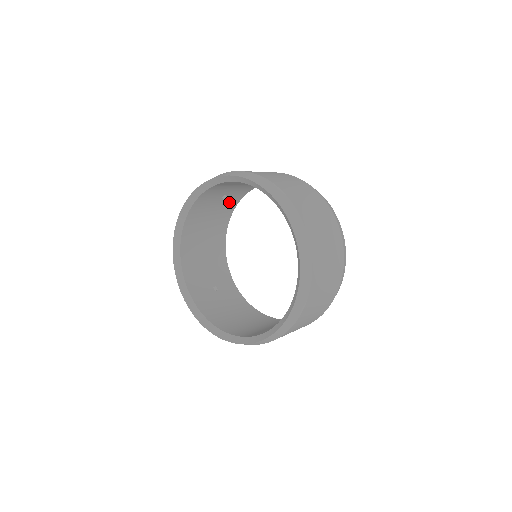
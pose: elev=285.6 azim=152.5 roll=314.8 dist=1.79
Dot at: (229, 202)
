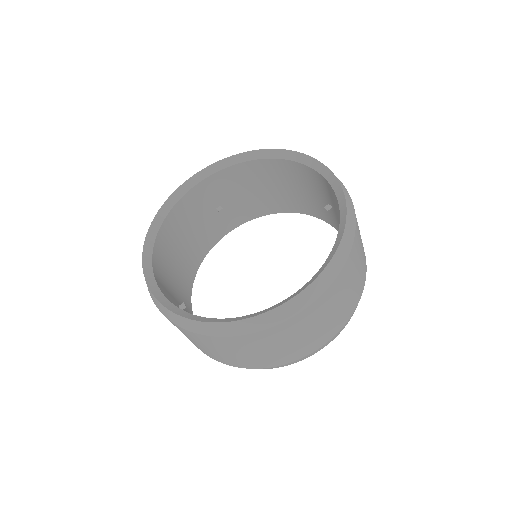
Dot at: (216, 227)
